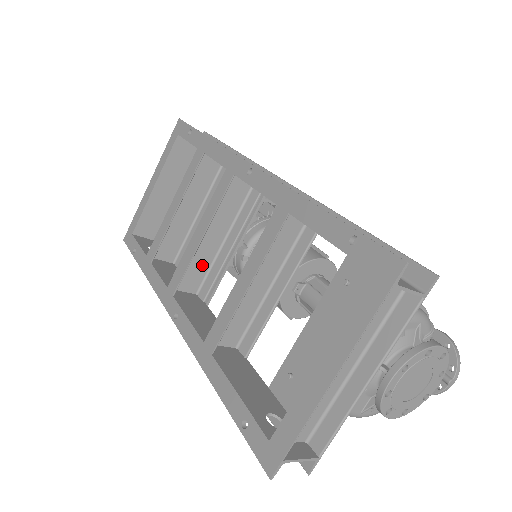
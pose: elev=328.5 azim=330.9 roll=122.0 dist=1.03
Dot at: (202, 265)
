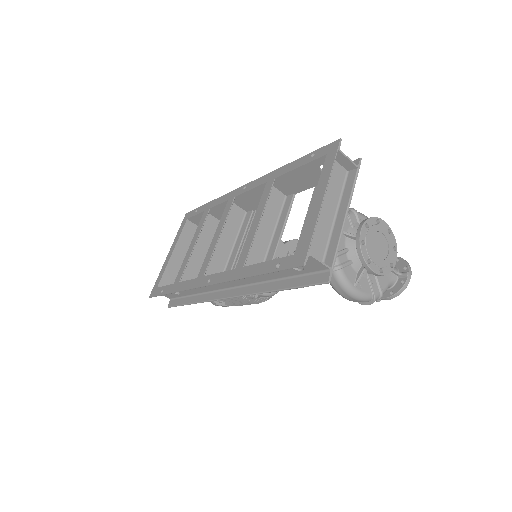
Dot at: (220, 265)
